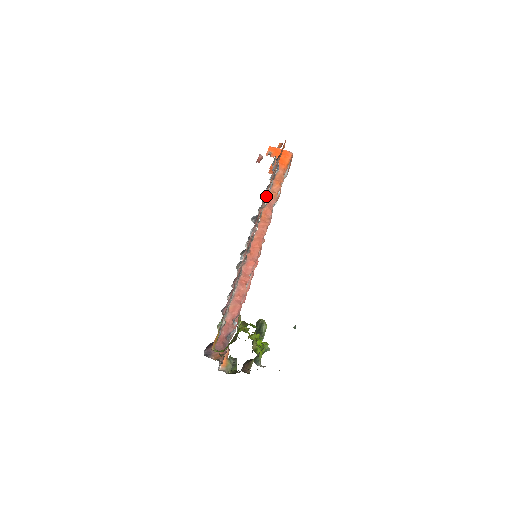
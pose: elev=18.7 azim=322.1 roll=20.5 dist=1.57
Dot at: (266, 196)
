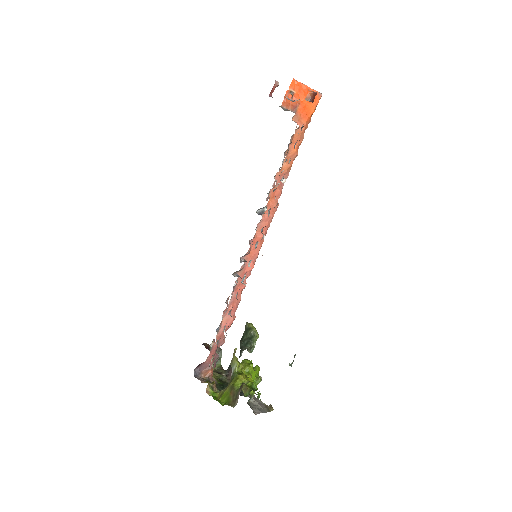
Dot at: occluded
